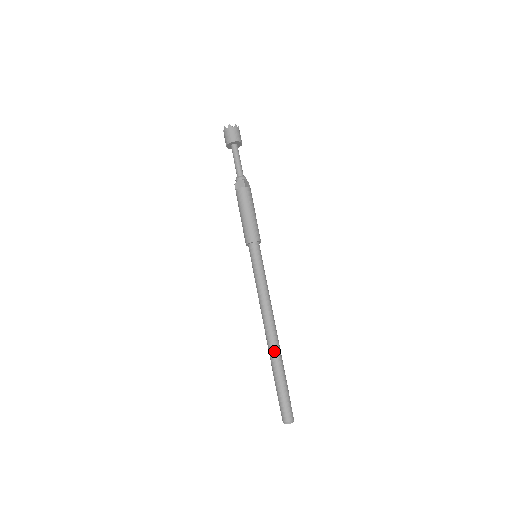
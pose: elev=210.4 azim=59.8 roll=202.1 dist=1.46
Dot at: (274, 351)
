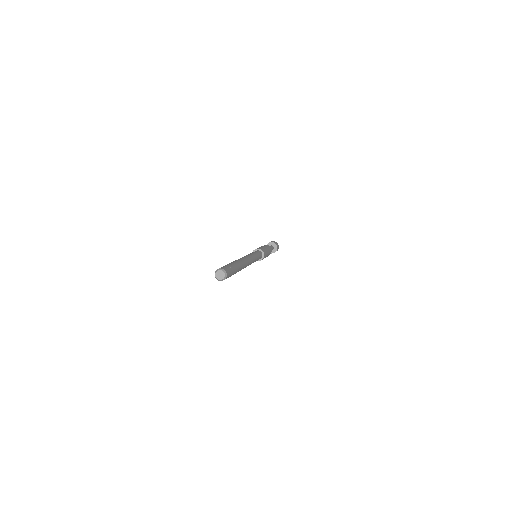
Dot at: (237, 260)
